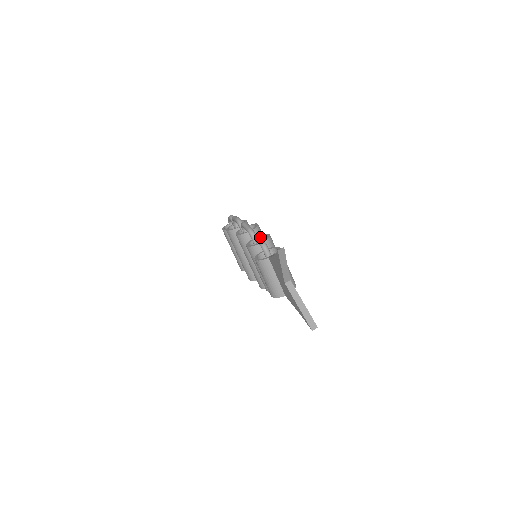
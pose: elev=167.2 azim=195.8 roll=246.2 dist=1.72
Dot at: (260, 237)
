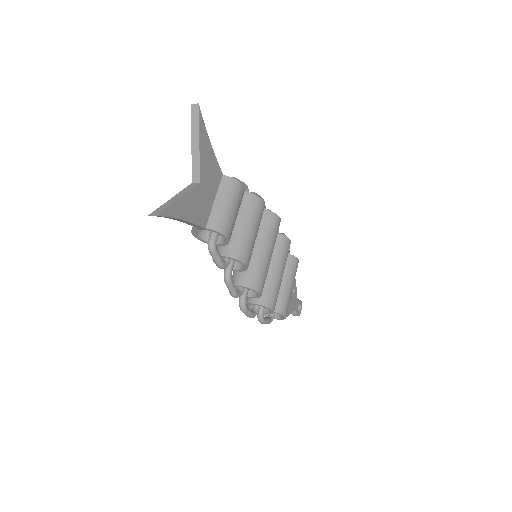
Dot at: occluded
